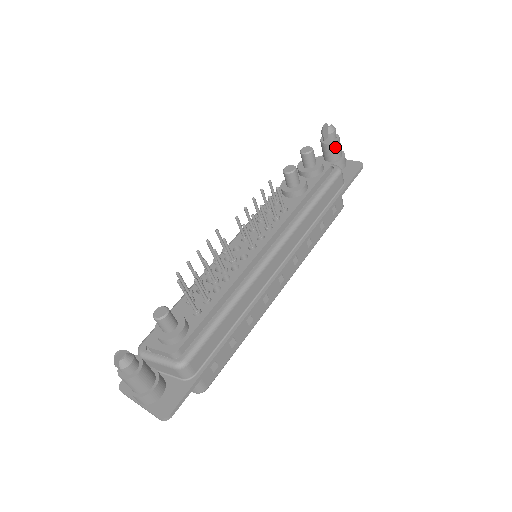
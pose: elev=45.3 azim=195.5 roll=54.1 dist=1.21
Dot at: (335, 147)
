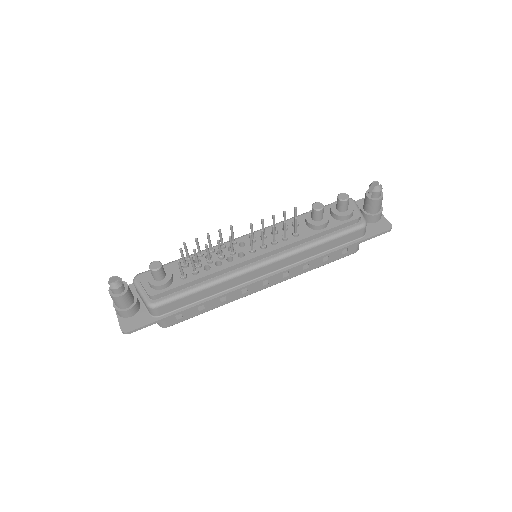
Dot at: (374, 204)
